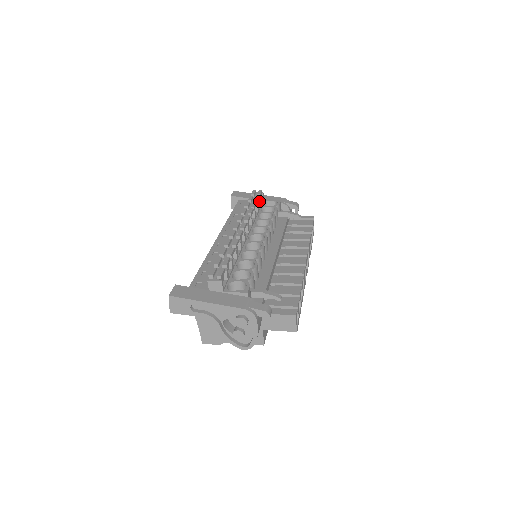
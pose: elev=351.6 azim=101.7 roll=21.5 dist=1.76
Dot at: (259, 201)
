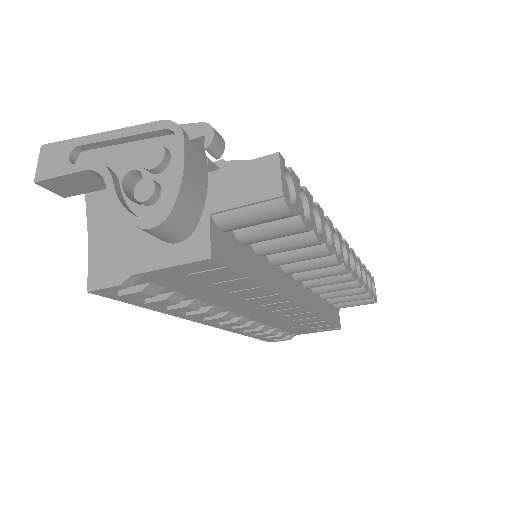
Dot at: occluded
